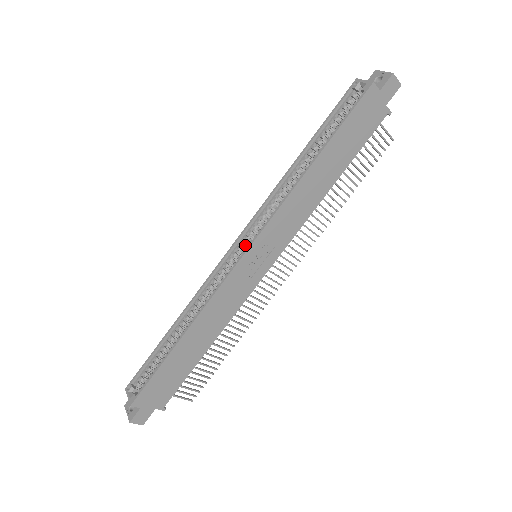
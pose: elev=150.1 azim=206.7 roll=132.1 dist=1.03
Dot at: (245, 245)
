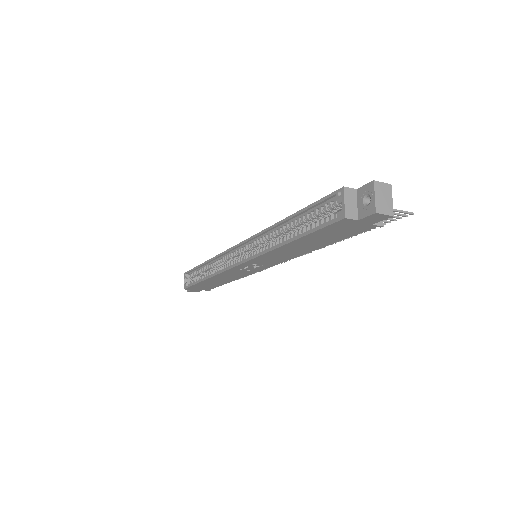
Dot at: (243, 252)
